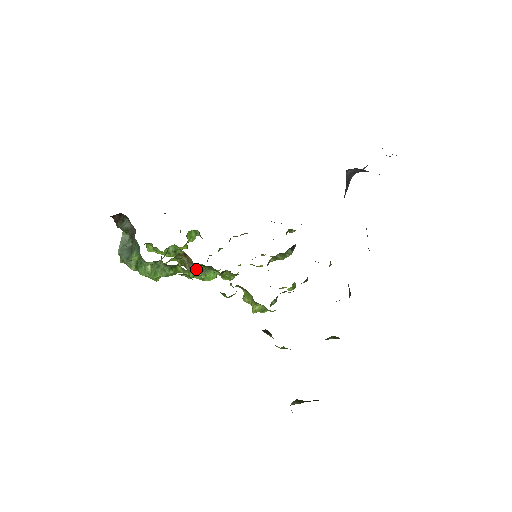
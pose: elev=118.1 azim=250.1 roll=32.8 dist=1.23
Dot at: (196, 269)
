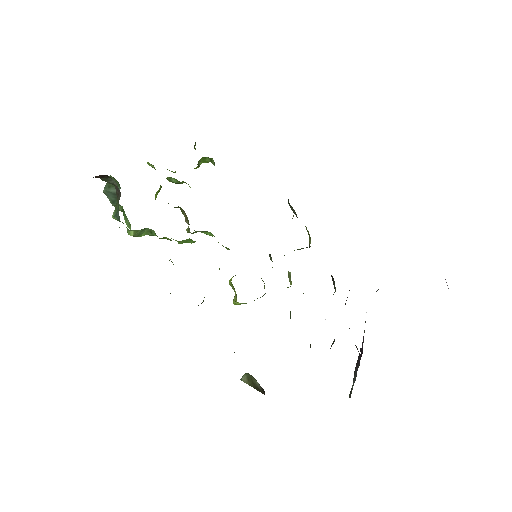
Dot at: (187, 239)
